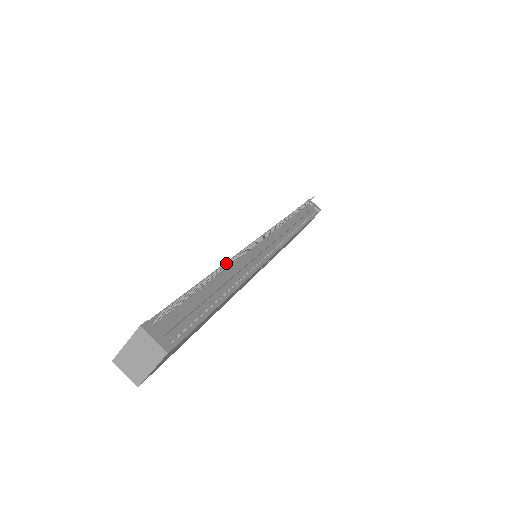
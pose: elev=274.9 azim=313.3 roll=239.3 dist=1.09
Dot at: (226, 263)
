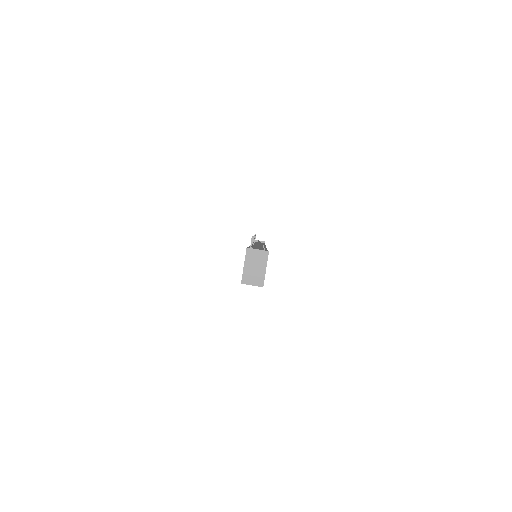
Dot at: occluded
